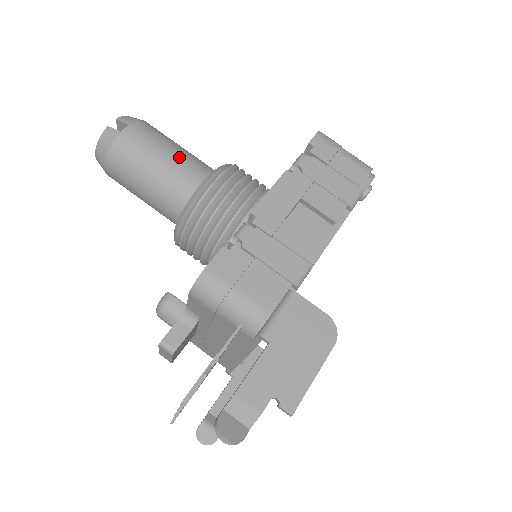
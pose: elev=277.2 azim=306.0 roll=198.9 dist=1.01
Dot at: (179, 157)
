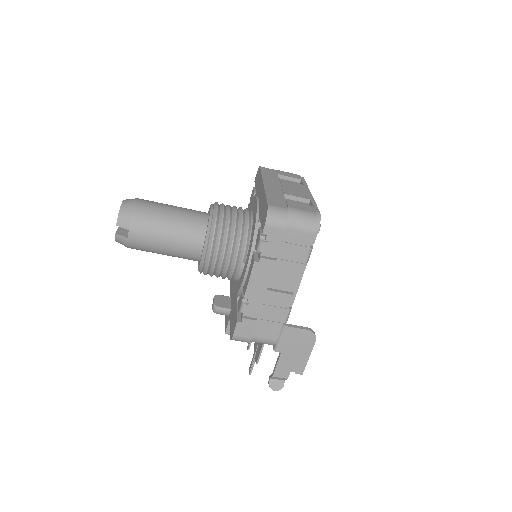
Dot at: (175, 237)
